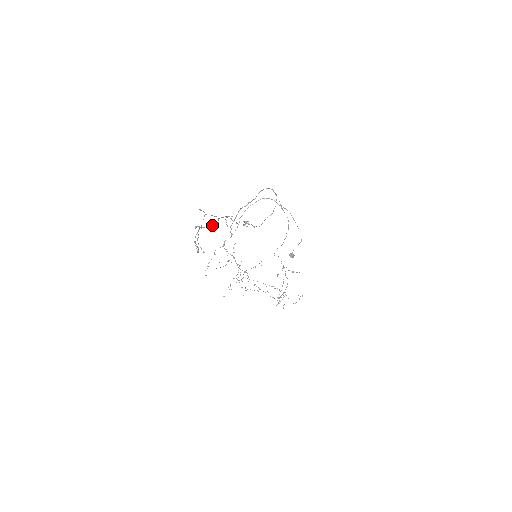
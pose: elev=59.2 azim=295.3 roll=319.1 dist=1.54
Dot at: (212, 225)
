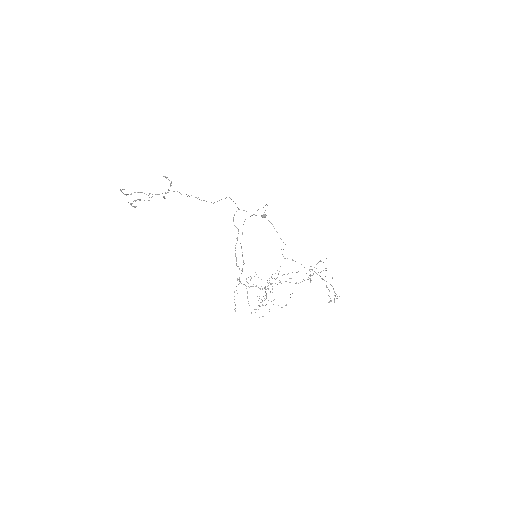
Dot at: occluded
